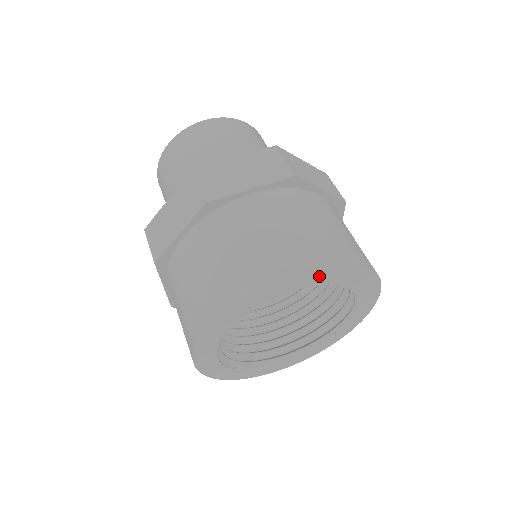
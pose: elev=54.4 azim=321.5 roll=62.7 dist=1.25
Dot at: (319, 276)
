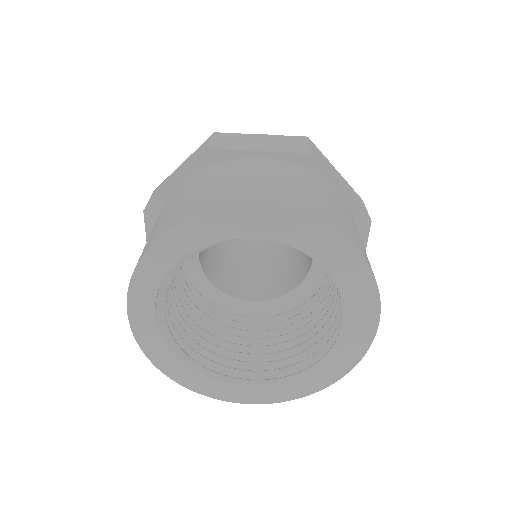
Dot at: (354, 283)
